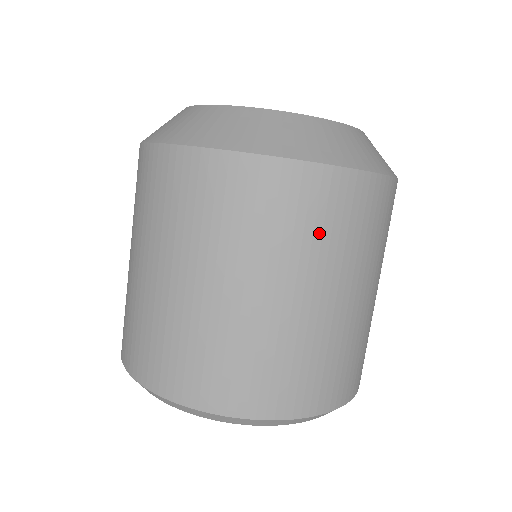
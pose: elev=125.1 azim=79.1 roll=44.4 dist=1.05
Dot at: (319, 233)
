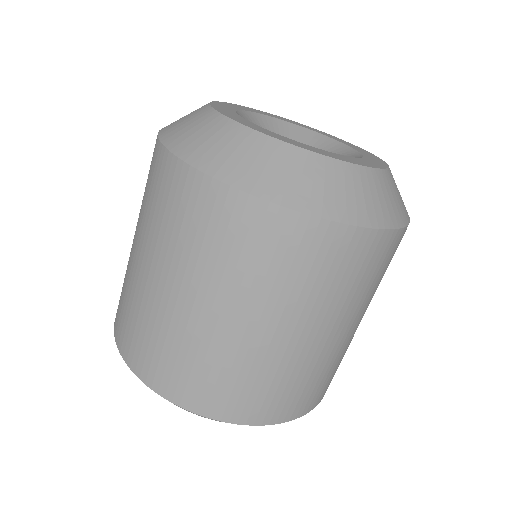
Dot at: (200, 242)
